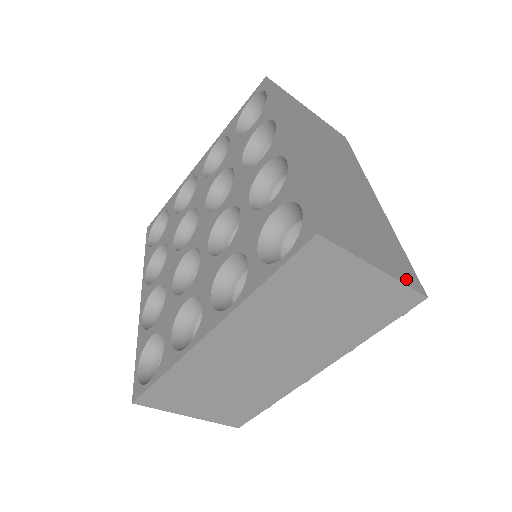
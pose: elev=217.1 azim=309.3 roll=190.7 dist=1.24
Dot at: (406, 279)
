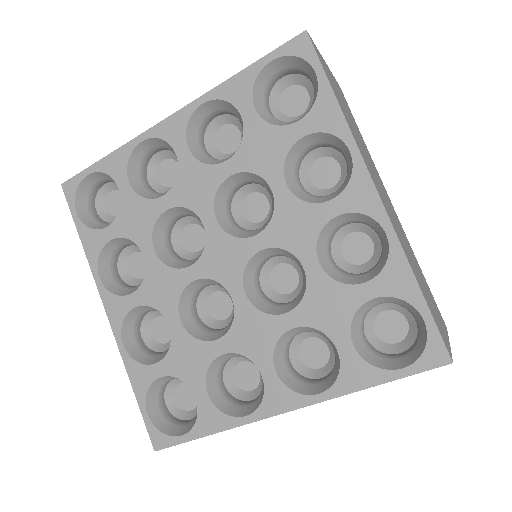
Dot at: (444, 324)
